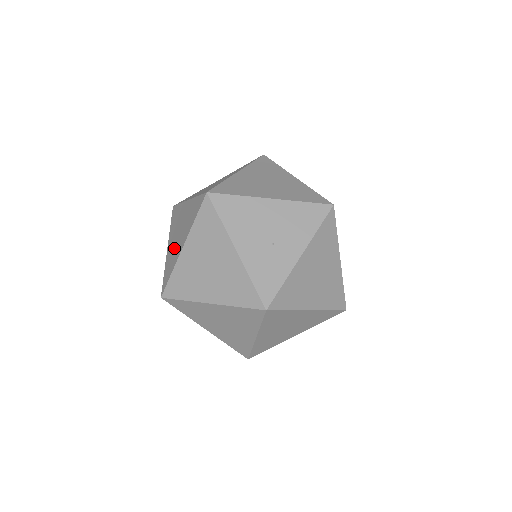
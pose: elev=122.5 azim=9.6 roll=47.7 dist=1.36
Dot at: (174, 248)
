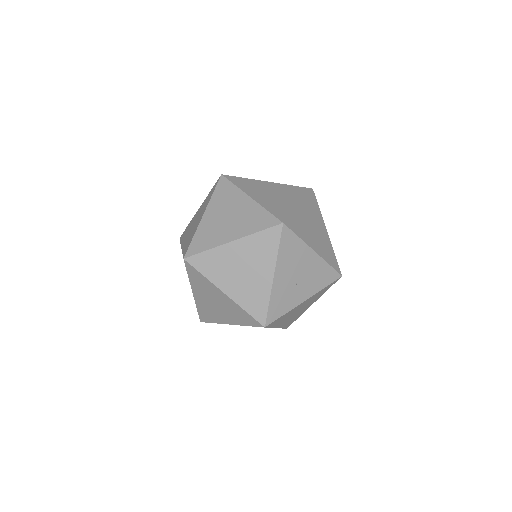
Dot at: (217, 227)
